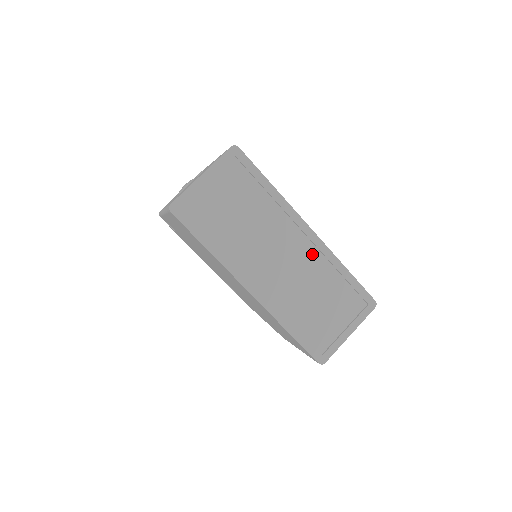
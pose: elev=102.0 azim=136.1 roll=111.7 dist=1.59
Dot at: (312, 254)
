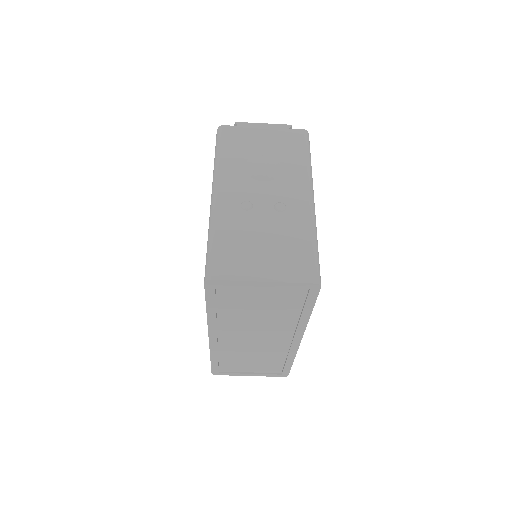
Dot at: (282, 346)
